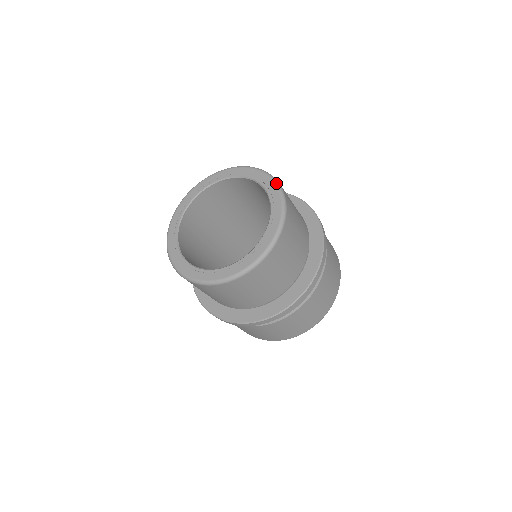
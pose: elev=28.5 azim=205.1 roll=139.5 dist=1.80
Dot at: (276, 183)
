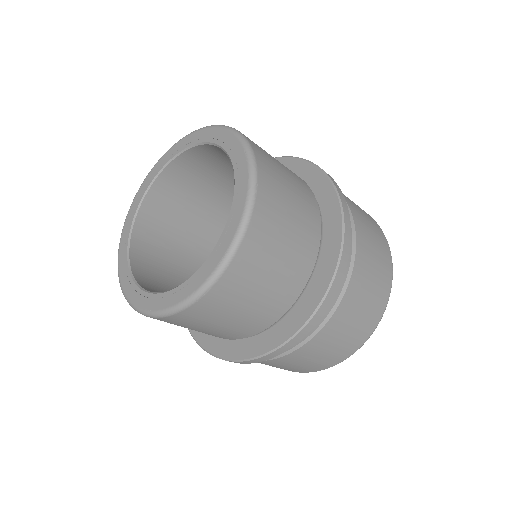
Dot at: (232, 131)
